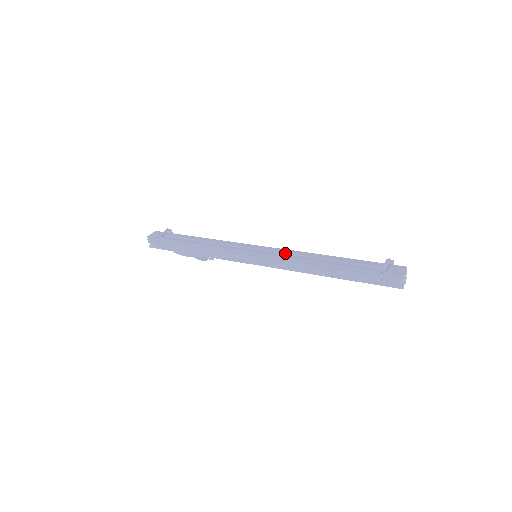
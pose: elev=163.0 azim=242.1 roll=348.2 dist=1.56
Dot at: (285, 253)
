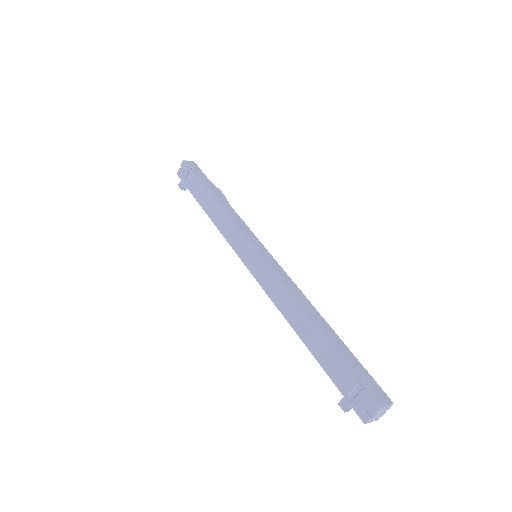
Dot at: (272, 281)
